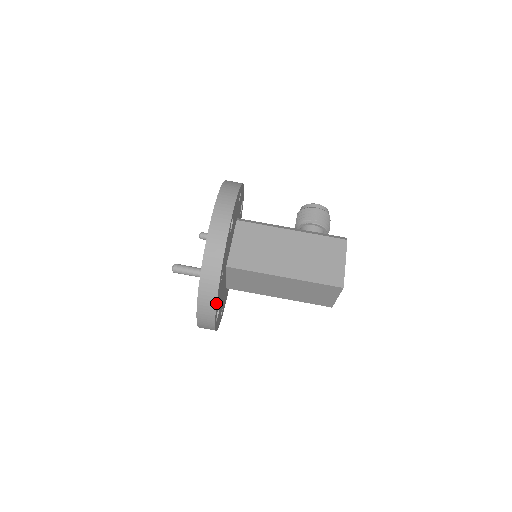
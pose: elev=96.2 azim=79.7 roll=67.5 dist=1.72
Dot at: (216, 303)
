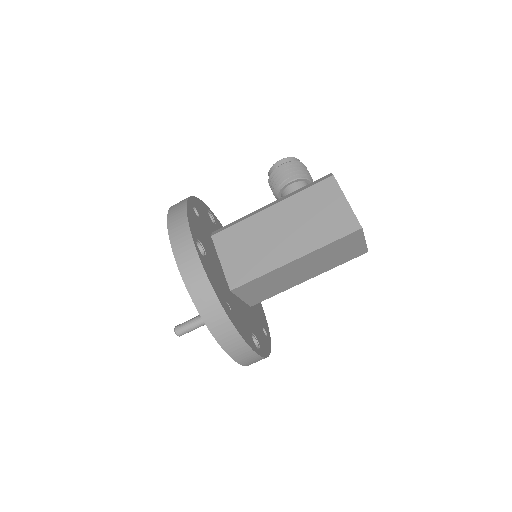
Dot at: (241, 338)
